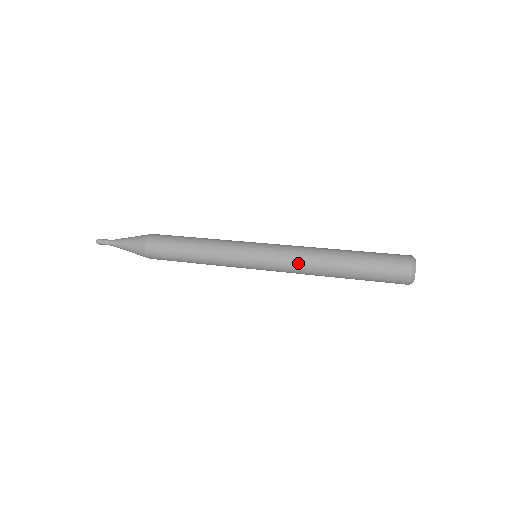
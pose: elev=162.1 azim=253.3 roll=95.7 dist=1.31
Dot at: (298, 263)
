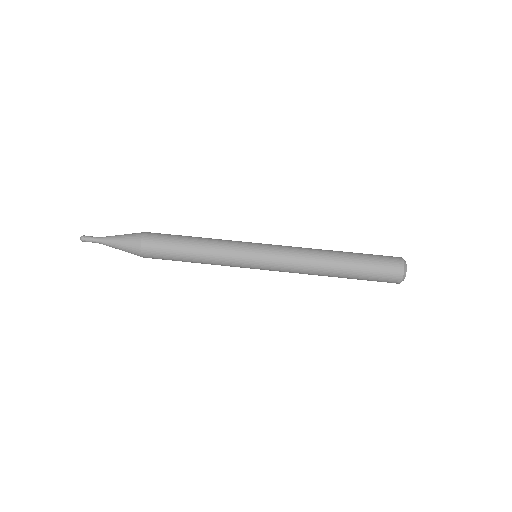
Dot at: (300, 268)
